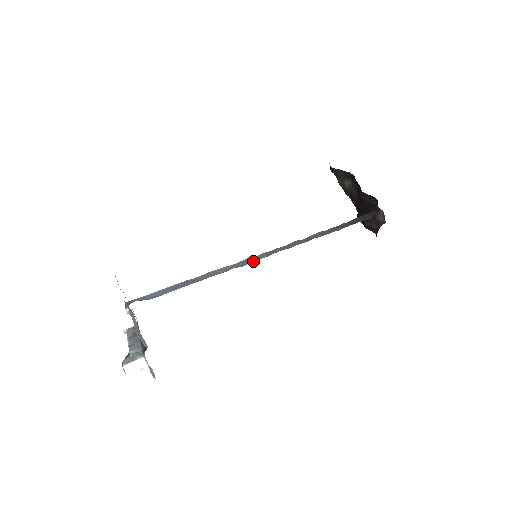
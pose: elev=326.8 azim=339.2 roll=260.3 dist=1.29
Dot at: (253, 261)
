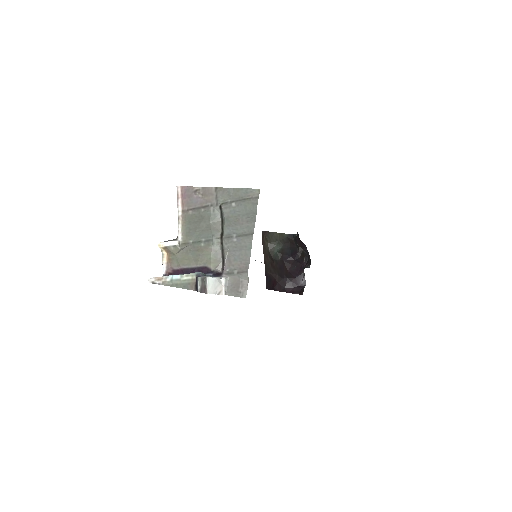
Dot at: occluded
